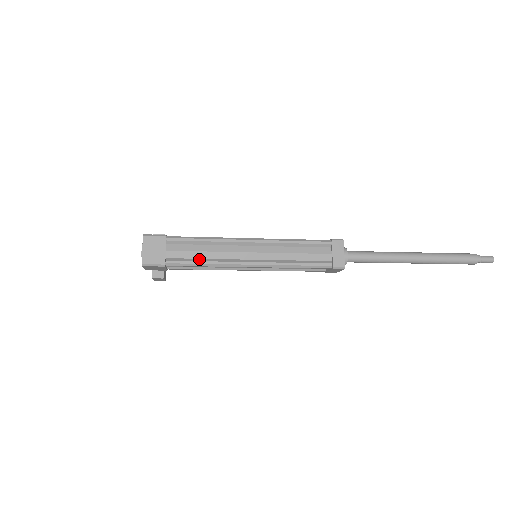
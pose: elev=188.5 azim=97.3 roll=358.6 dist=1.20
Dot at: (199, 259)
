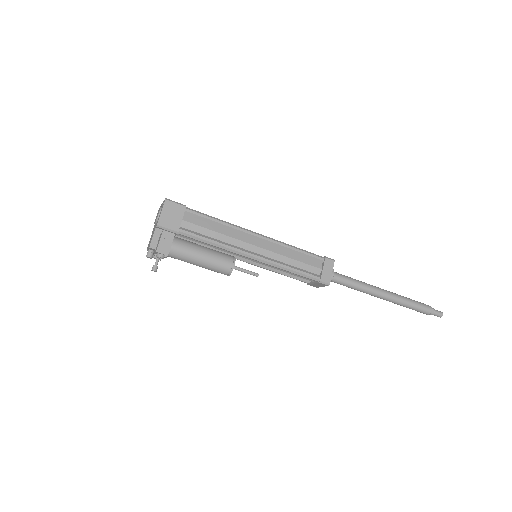
Dot at: (213, 220)
